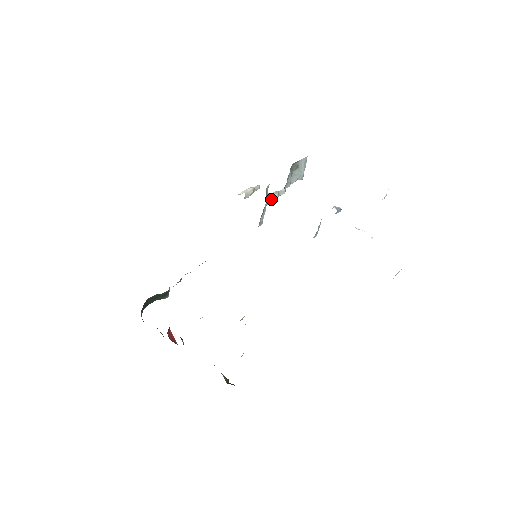
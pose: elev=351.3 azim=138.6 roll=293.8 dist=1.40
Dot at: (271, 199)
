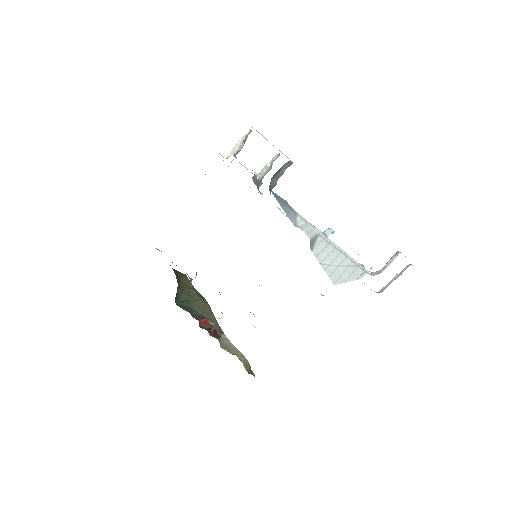
Dot at: (263, 177)
